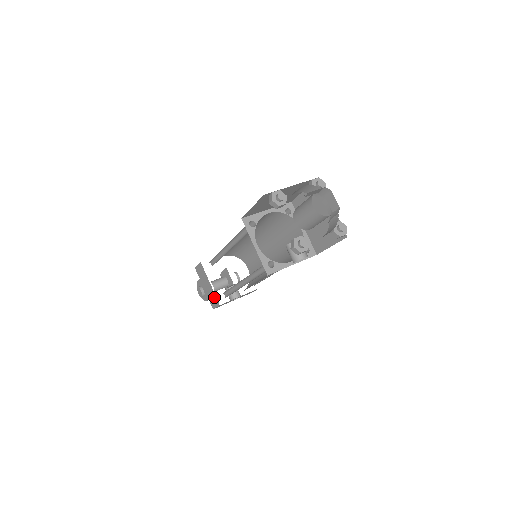
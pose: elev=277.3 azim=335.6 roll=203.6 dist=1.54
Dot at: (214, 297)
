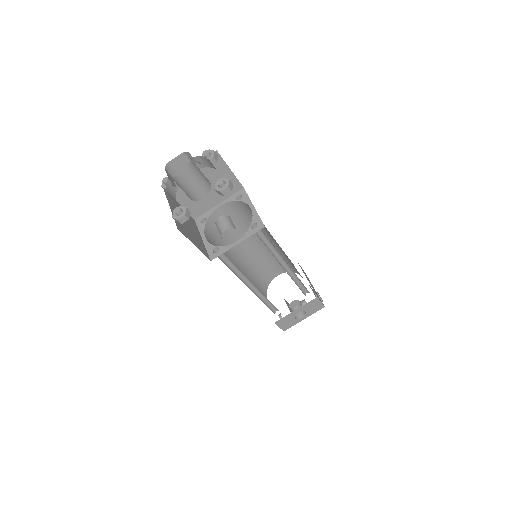
Dot at: occluded
